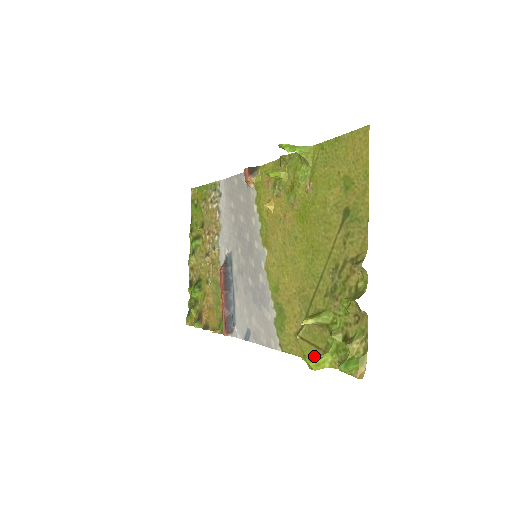
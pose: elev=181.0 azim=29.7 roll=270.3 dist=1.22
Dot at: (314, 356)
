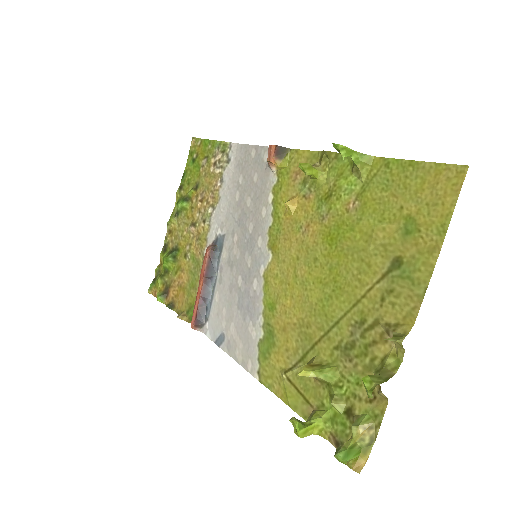
Dot at: (300, 408)
